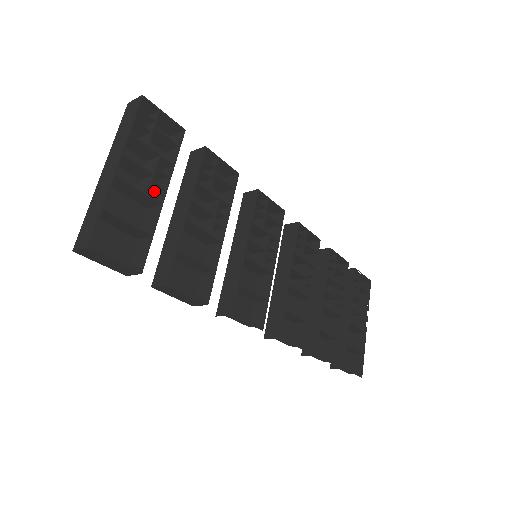
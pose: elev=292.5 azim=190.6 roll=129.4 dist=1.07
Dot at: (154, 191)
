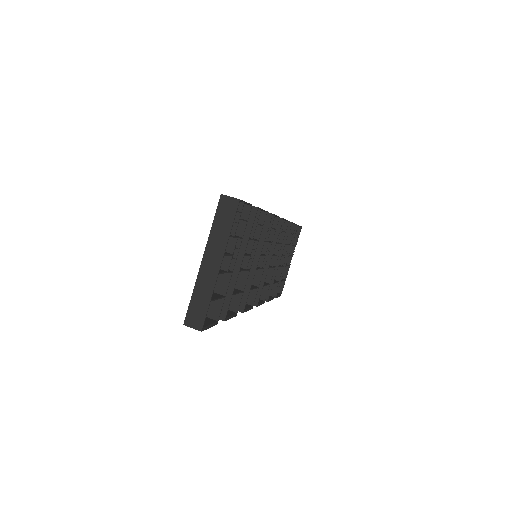
Dot at: occluded
